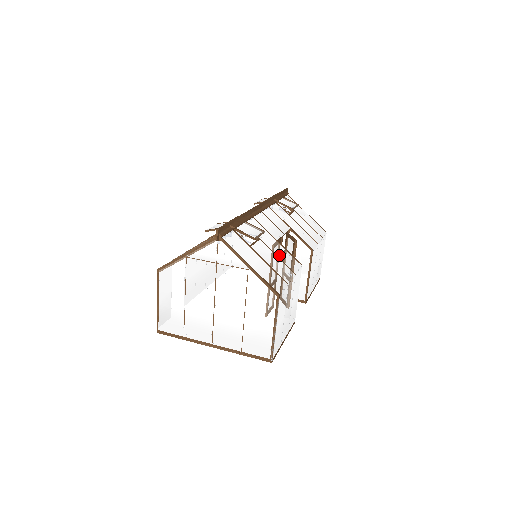
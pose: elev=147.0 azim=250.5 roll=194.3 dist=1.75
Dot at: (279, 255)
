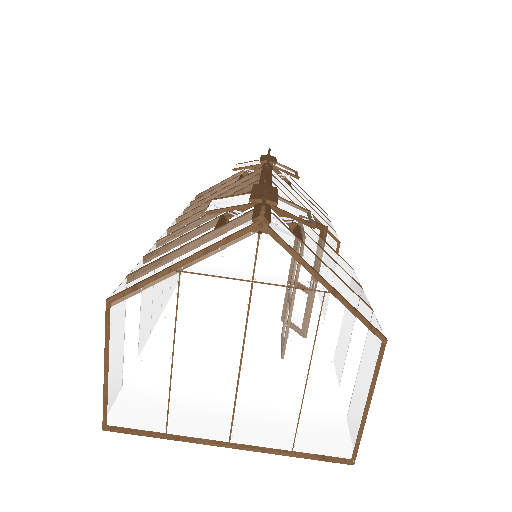
Dot at: (330, 255)
